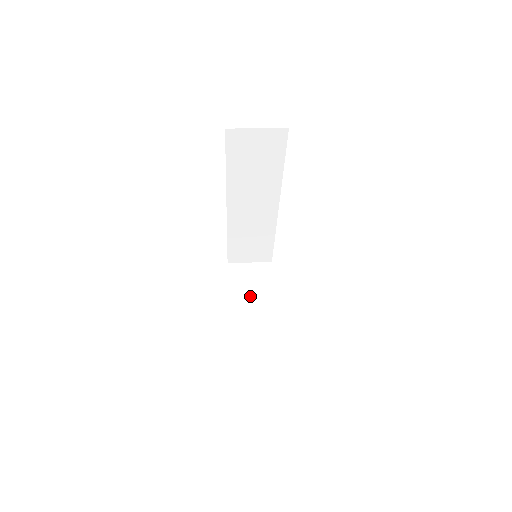
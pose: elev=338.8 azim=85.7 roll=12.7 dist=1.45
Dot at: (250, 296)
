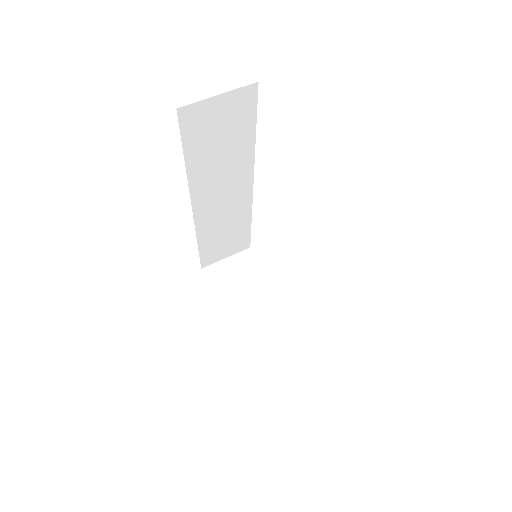
Dot at: (245, 297)
